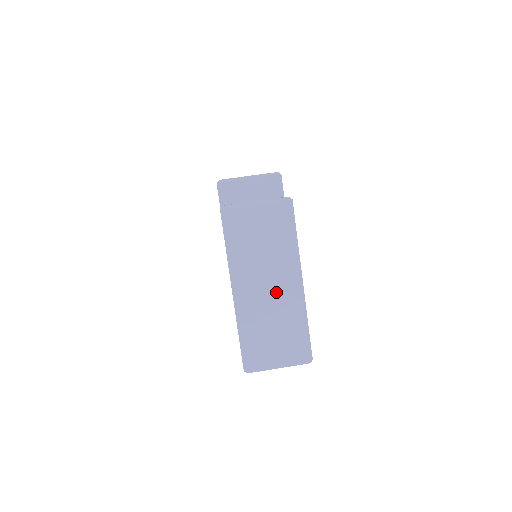
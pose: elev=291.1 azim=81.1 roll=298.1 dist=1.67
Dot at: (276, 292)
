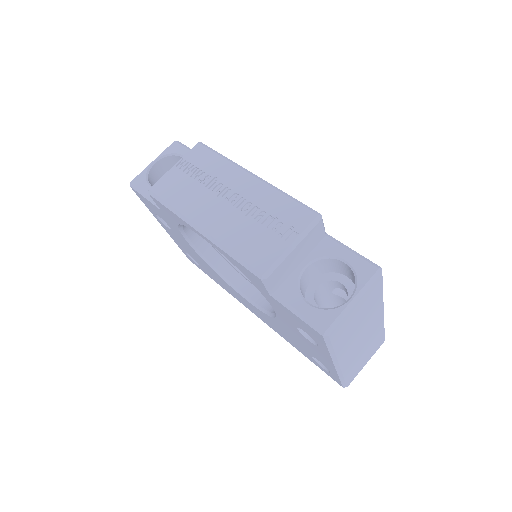
Dot at: (367, 335)
